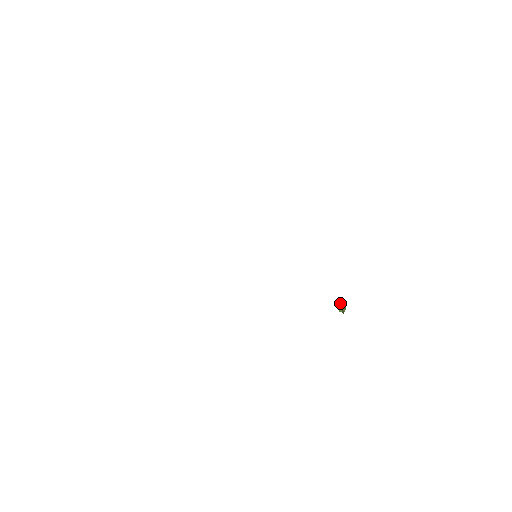
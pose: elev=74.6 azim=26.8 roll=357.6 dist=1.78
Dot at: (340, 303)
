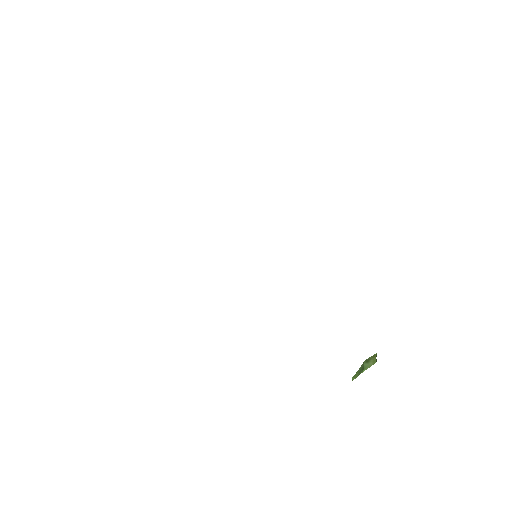
Dot at: (357, 371)
